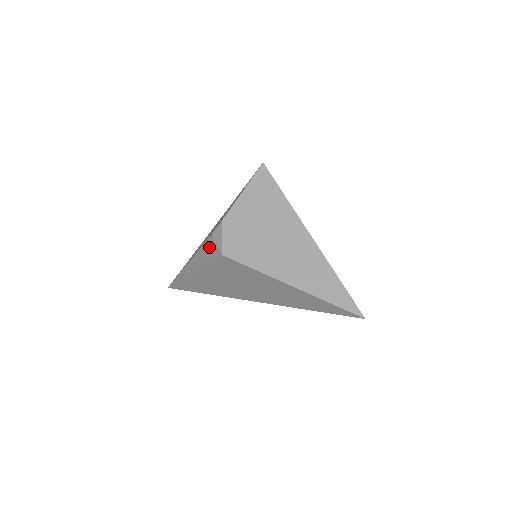
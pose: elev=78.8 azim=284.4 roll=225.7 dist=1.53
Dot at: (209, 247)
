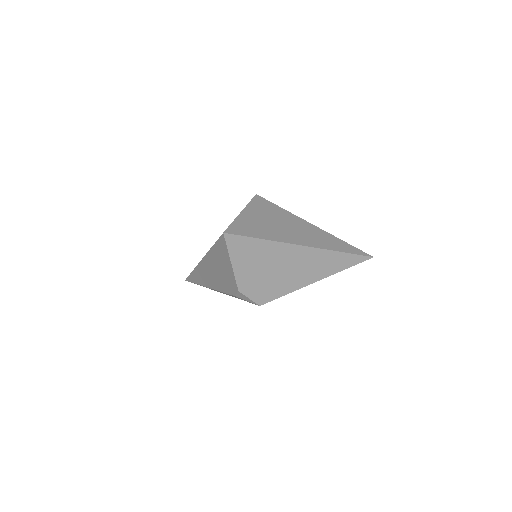
Dot at: occluded
